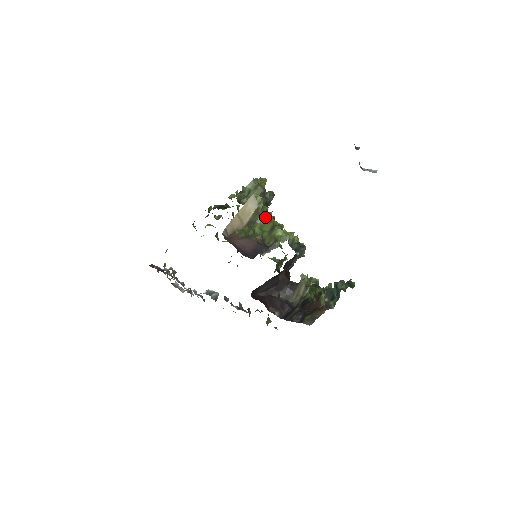
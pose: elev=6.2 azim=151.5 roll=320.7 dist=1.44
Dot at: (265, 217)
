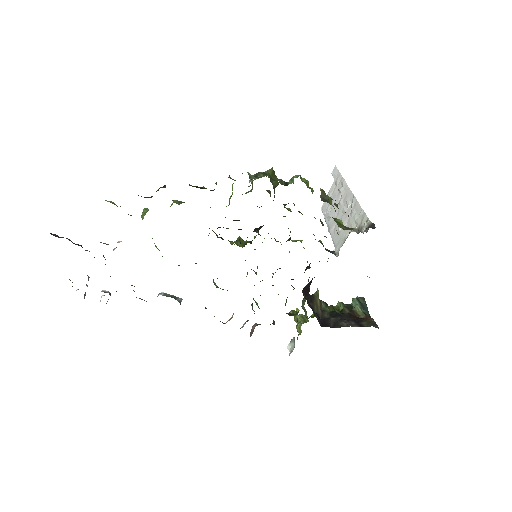
Dot at: occluded
